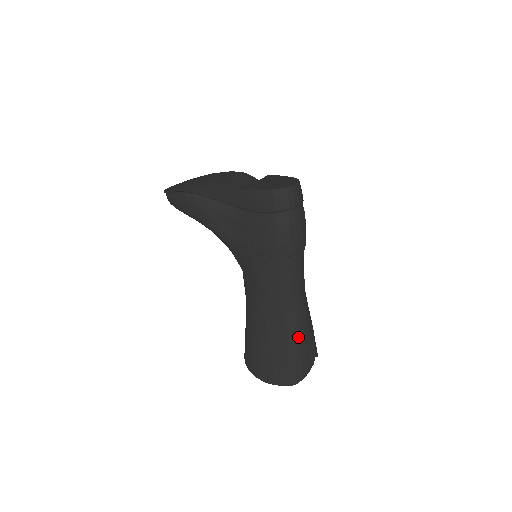
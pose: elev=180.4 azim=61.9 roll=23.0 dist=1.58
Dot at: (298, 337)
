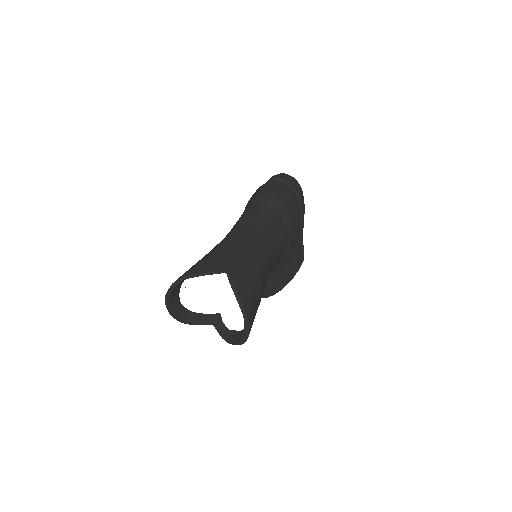
Dot at: (221, 246)
